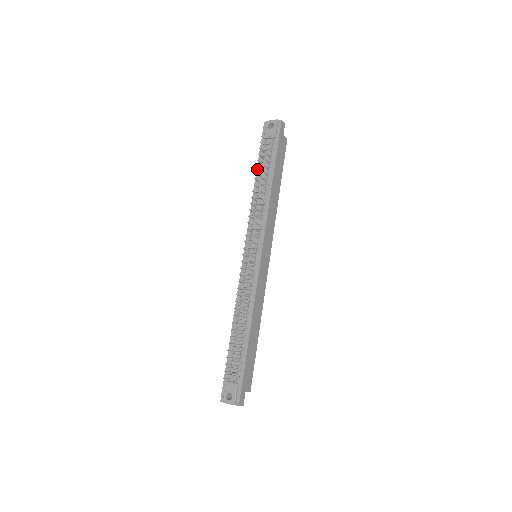
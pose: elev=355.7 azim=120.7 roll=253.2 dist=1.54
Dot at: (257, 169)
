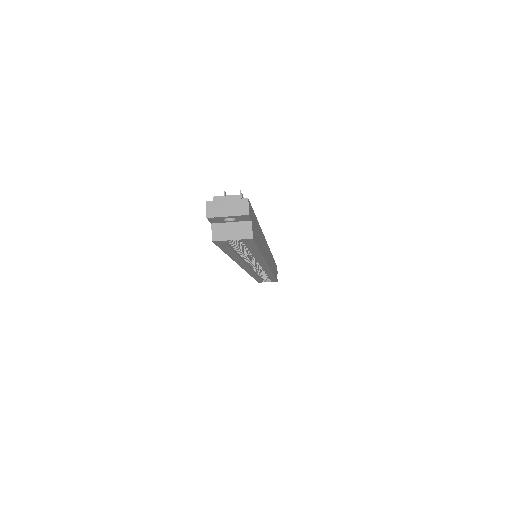
Dot at: occluded
